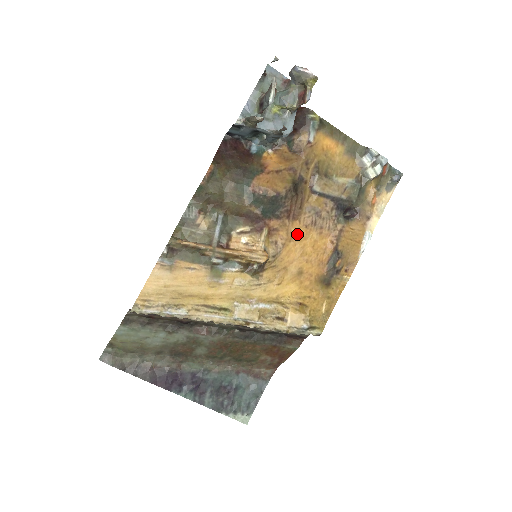
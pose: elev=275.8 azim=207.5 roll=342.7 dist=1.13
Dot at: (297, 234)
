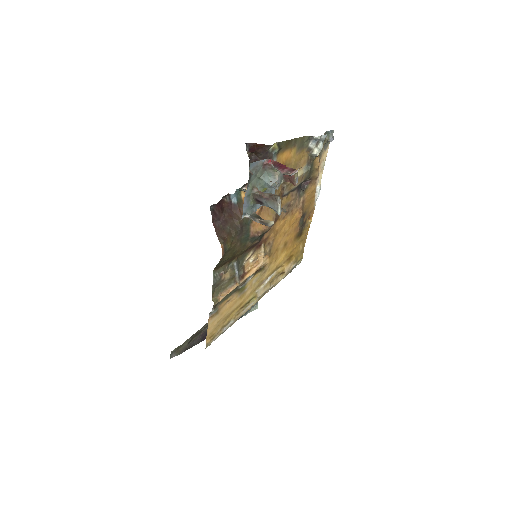
Dot at: (279, 227)
